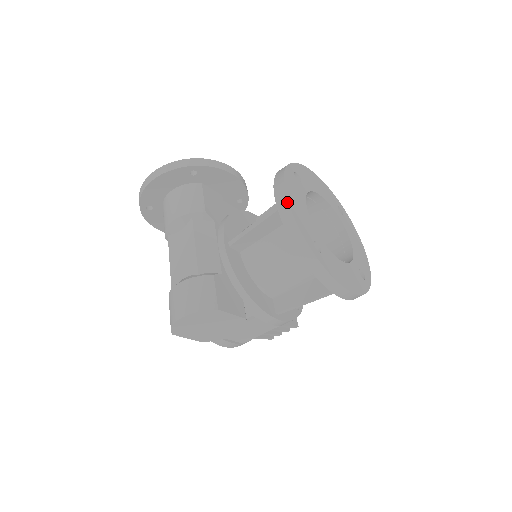
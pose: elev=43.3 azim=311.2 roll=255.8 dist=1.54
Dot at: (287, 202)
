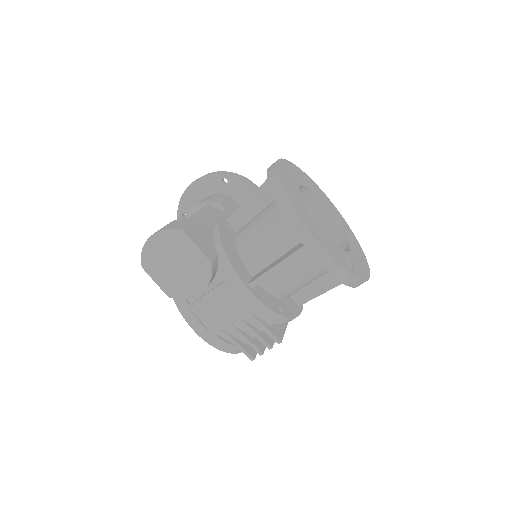
Dot at: (276, 161)
